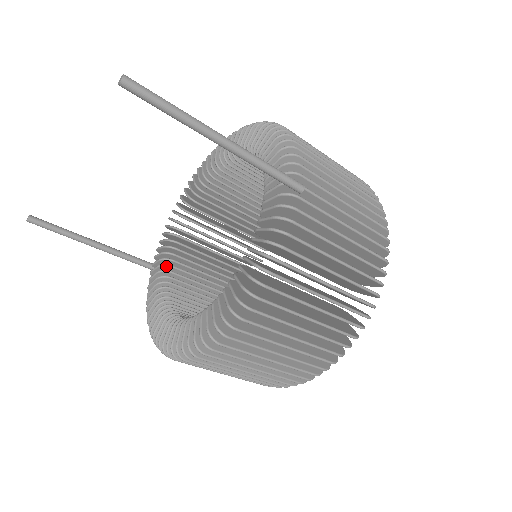
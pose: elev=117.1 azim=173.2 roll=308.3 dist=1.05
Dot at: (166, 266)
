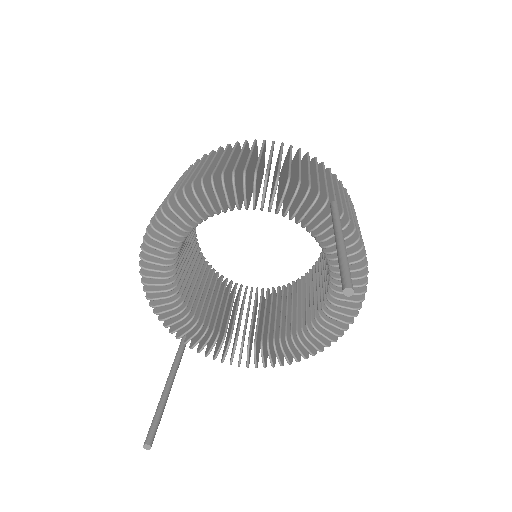
Dot at: occluded
